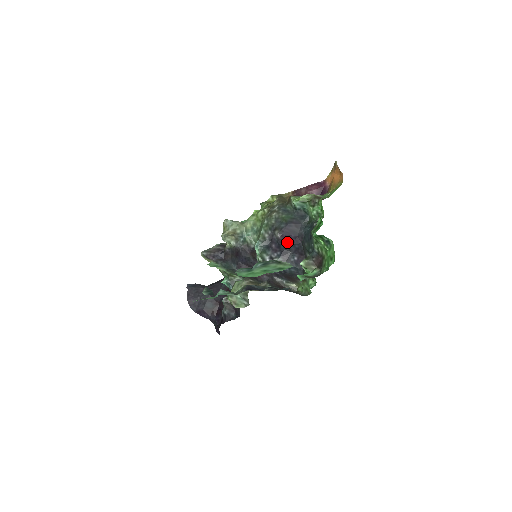
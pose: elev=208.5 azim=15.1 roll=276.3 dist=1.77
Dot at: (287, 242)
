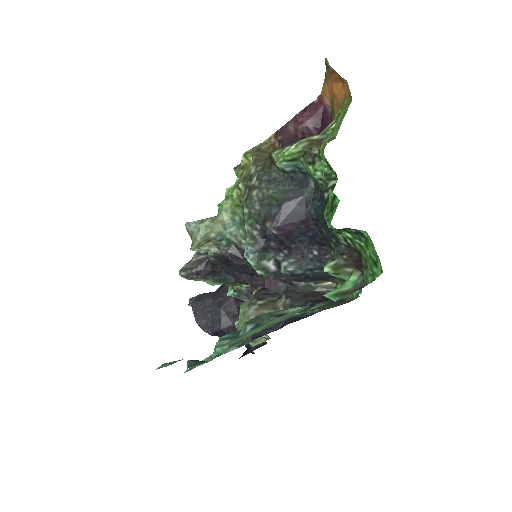
Dot at: (291, 234)
